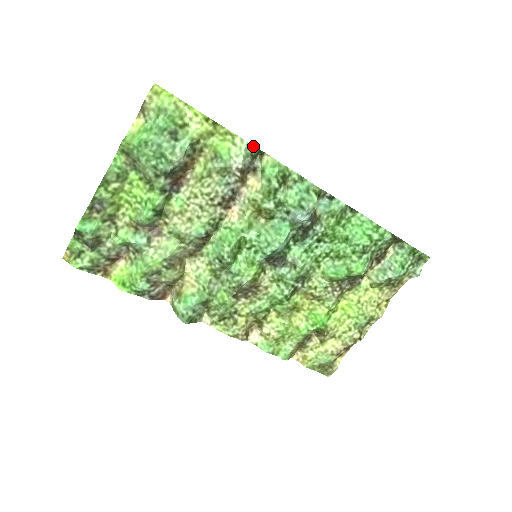
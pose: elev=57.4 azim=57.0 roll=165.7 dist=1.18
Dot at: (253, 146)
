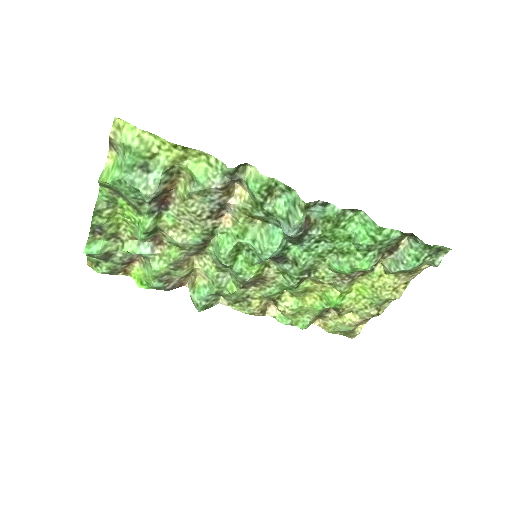
Dot at: occluded
